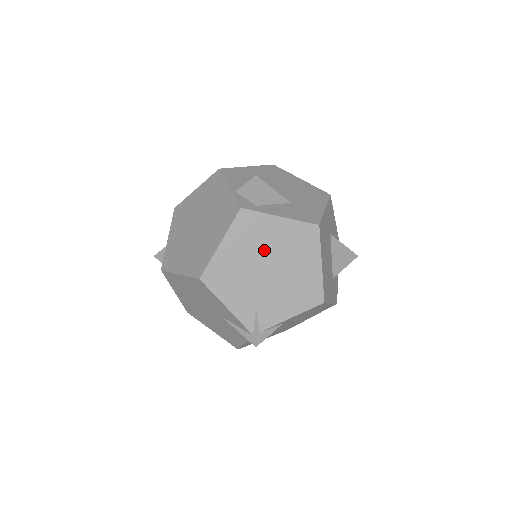
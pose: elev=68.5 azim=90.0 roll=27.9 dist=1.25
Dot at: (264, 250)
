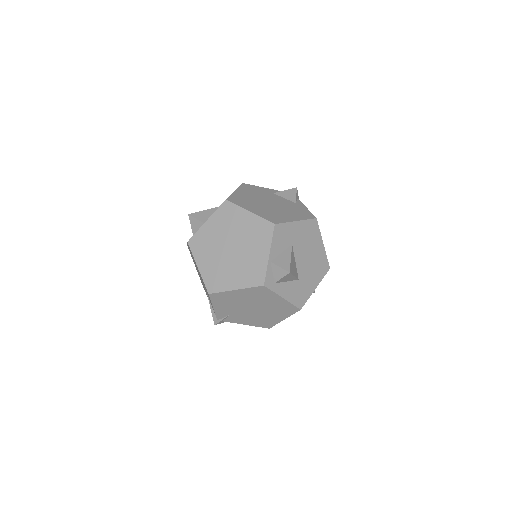
Dot at: (259, 302)
